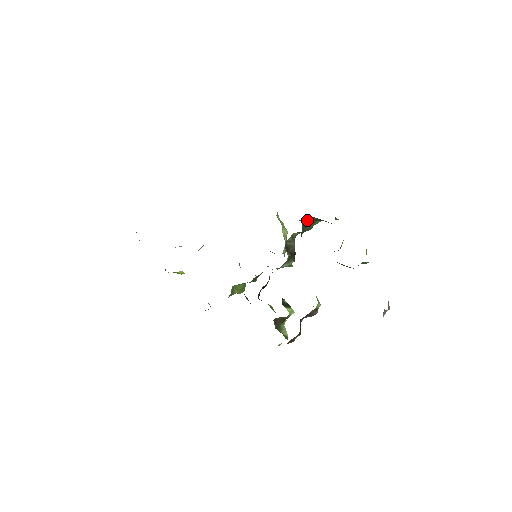
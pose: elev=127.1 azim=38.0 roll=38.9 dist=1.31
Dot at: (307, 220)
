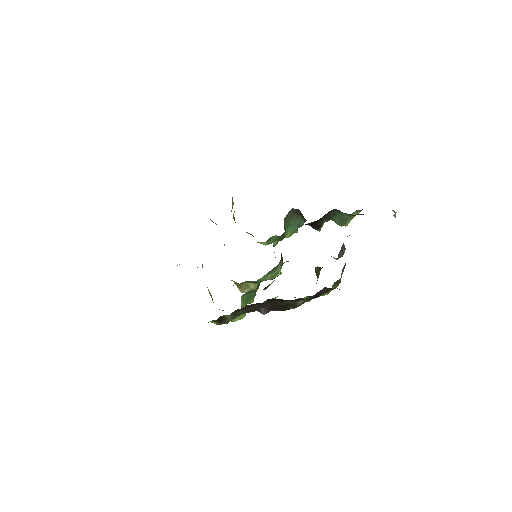
Dot at: (287, 215)
